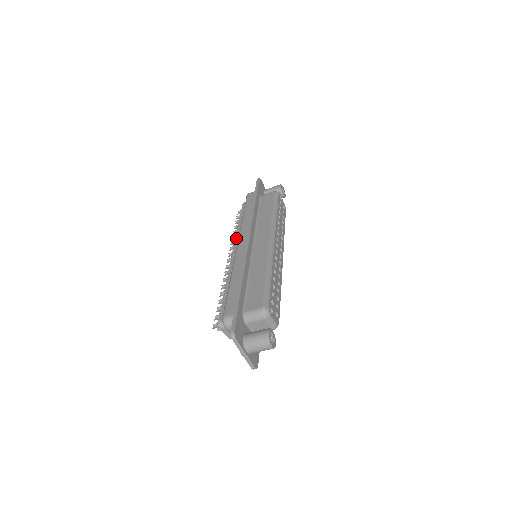
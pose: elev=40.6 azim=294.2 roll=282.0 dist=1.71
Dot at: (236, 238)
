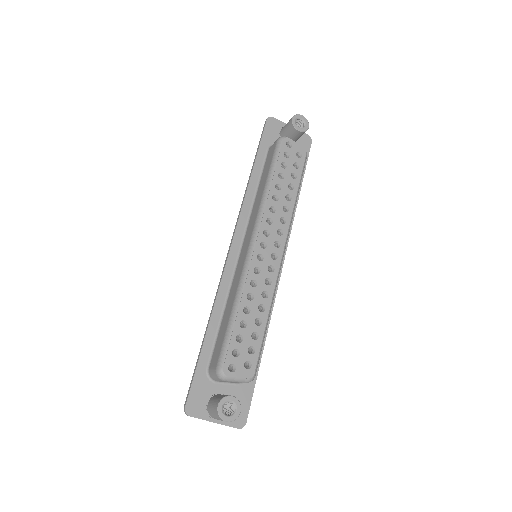
Dot at: occluded
